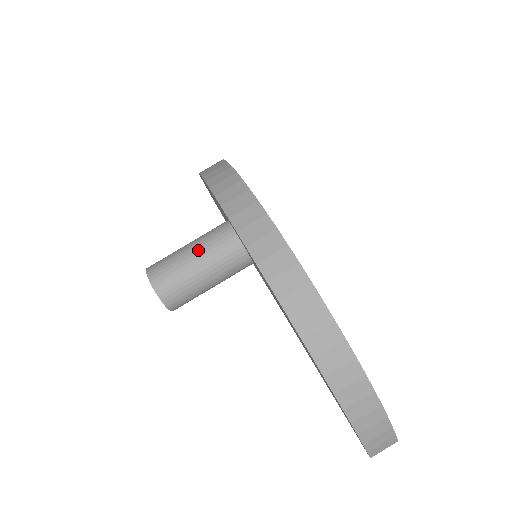
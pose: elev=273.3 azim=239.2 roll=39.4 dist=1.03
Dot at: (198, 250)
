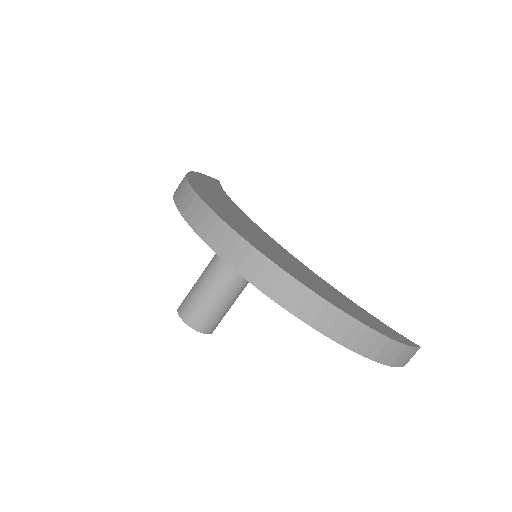
Dot at: (211, 285)
